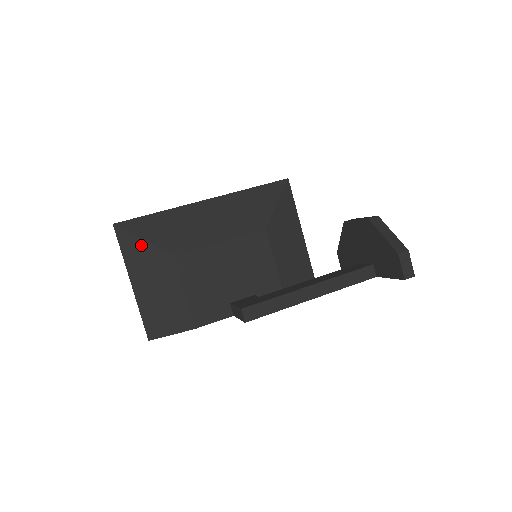
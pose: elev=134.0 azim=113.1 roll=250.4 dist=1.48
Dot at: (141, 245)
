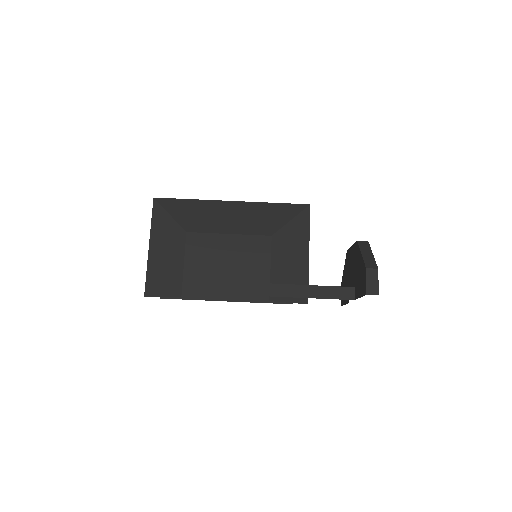
Dot at: (167, 218)
